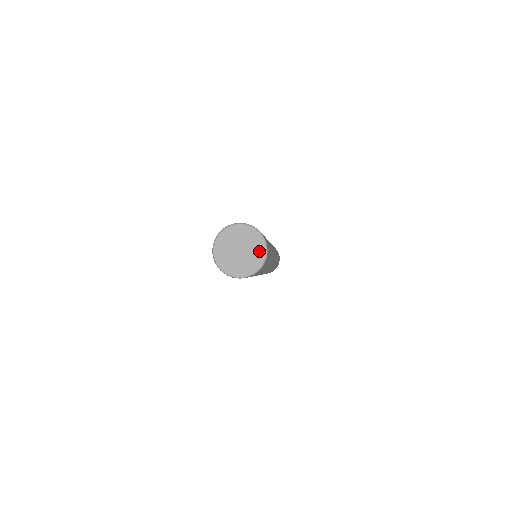
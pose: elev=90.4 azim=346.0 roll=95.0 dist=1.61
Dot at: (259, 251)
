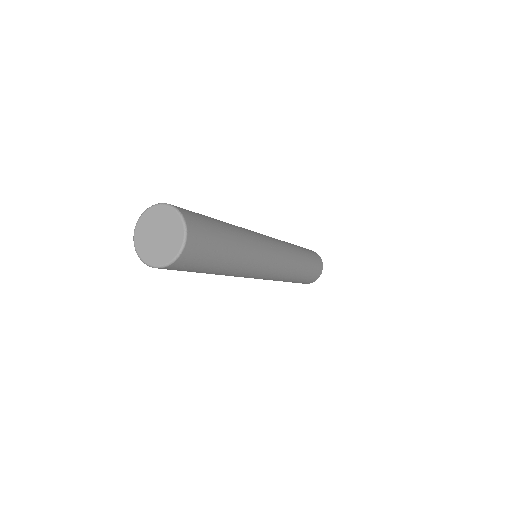
Dot at: (176, 225)
